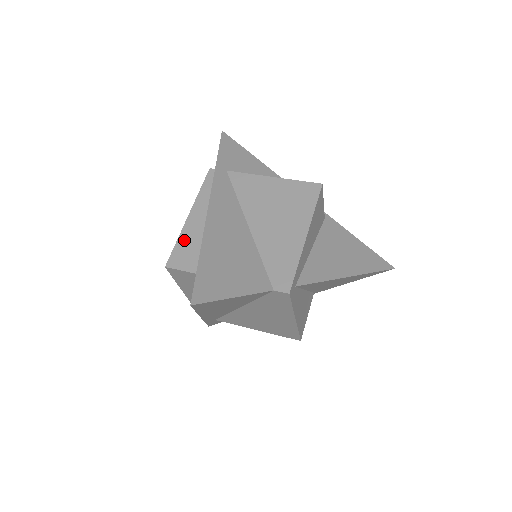
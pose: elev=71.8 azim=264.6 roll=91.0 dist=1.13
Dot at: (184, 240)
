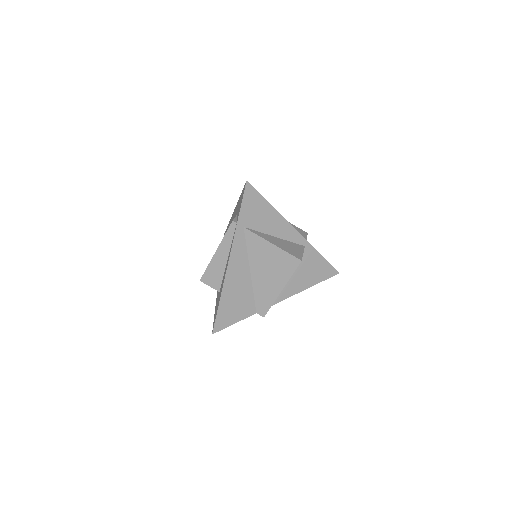
Dot at: (211, 268)
